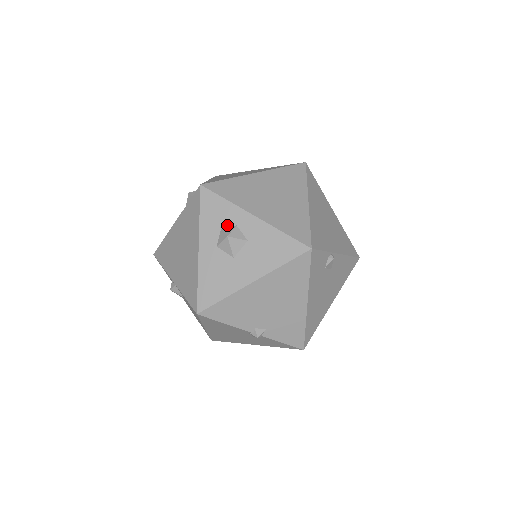
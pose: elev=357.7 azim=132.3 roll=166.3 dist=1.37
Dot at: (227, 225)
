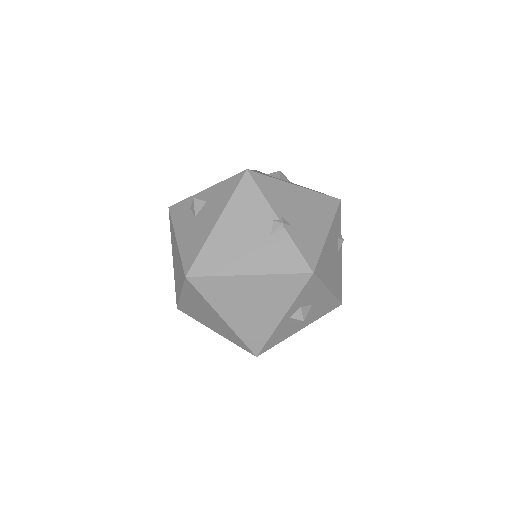
Dot at: occluded
